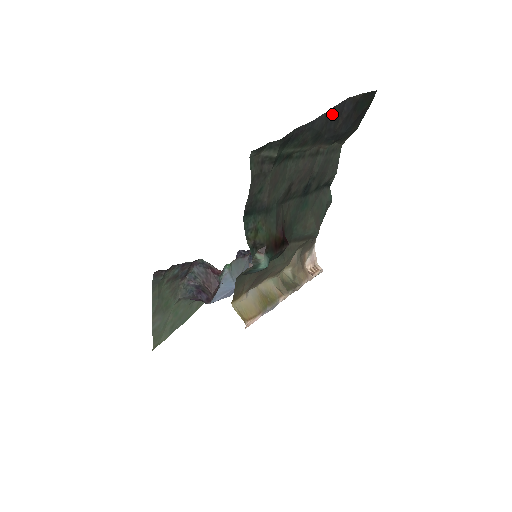
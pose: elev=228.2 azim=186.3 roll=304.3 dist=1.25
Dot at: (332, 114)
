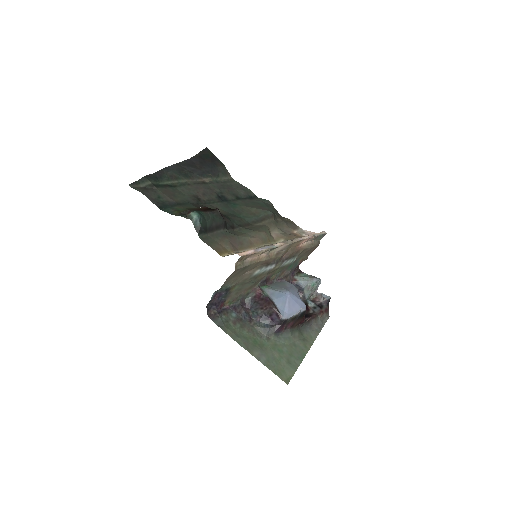
Dot at: (183, 165)
